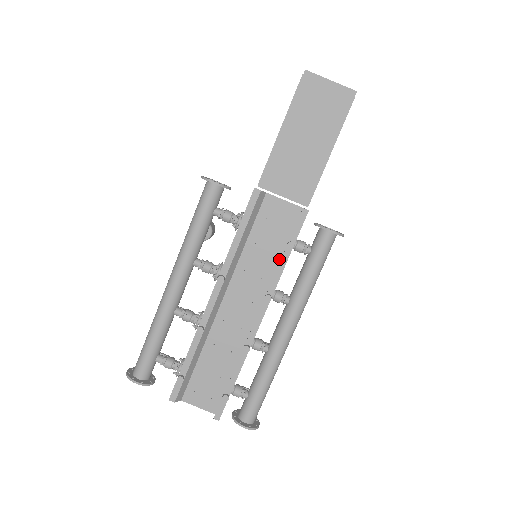
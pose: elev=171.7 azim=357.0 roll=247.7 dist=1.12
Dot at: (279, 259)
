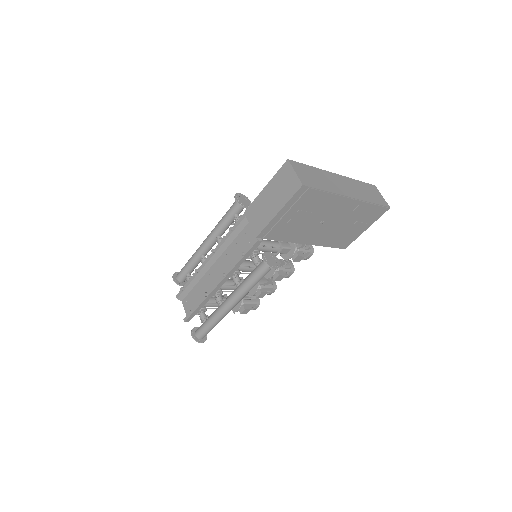
Dot at: occluded
